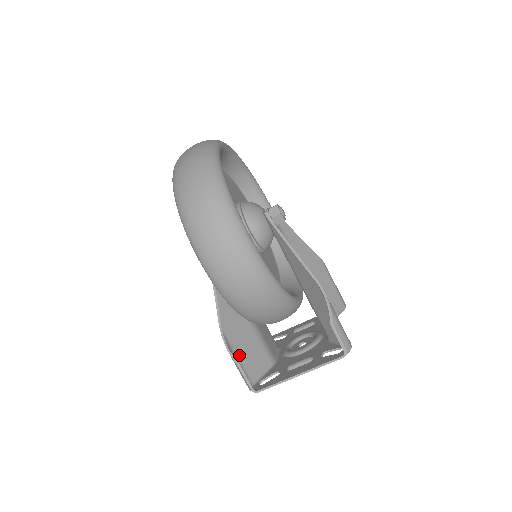
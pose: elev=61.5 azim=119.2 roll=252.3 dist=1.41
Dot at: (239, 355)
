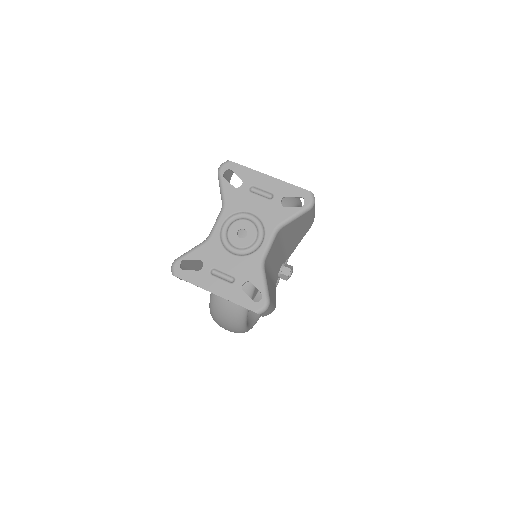
Dot at: occluded
